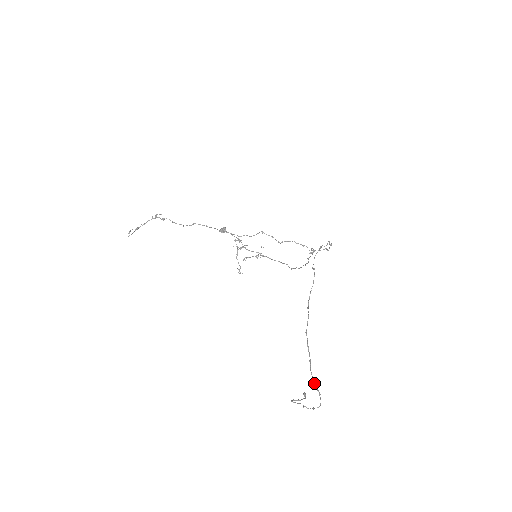
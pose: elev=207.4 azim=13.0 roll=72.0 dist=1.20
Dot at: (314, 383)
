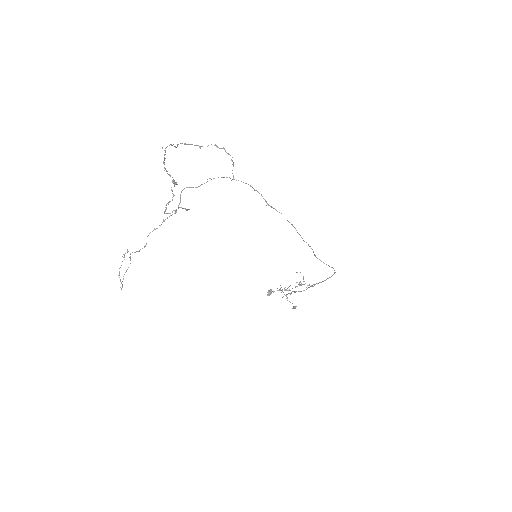
Dot at: occluded
